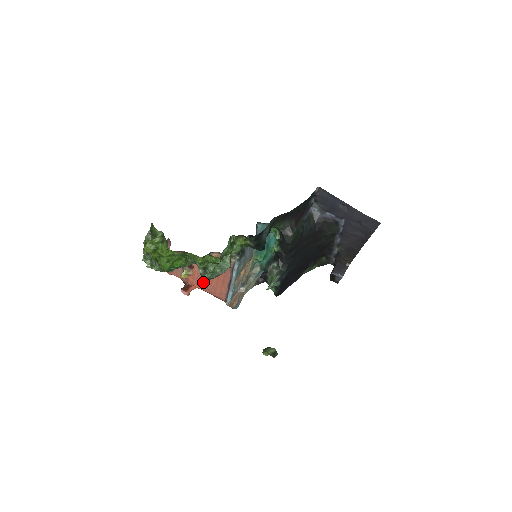
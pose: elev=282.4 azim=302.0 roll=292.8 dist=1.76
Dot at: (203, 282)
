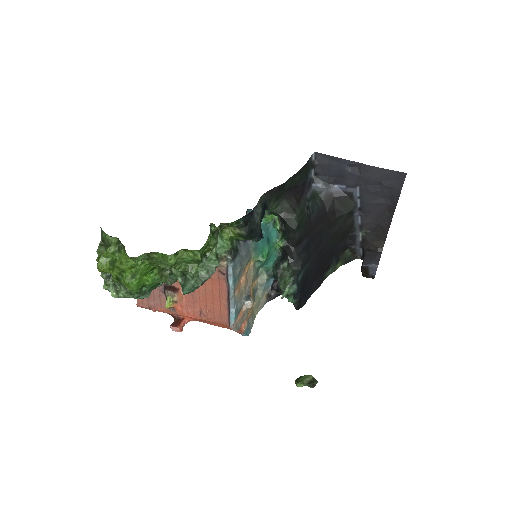
Dot at: (195, 307)
